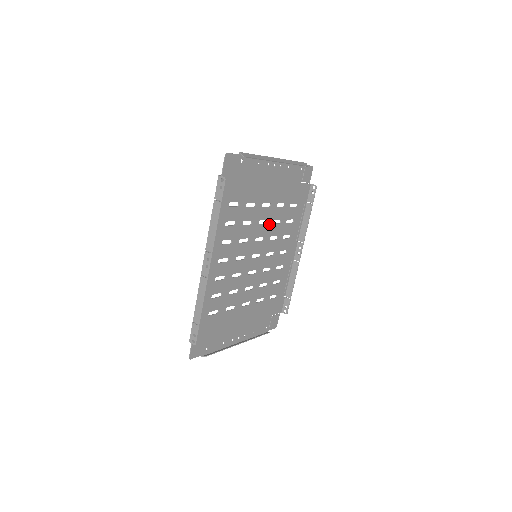
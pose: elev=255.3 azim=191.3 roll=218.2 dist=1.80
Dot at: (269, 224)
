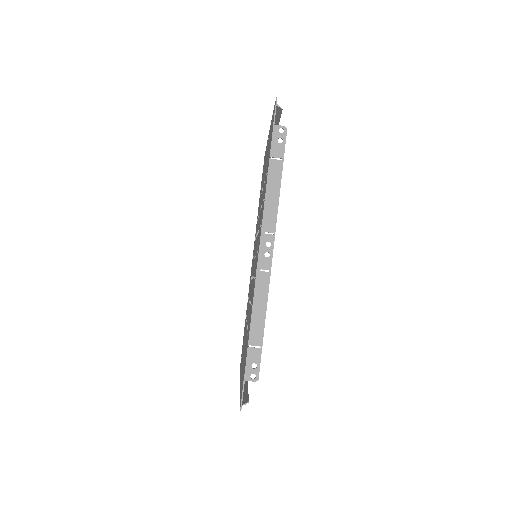
Dot at: occluded
